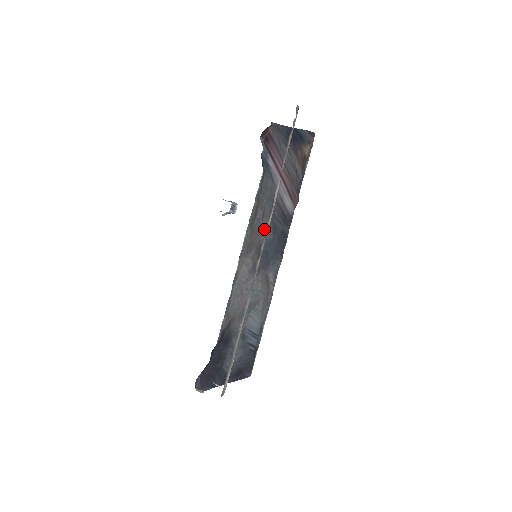
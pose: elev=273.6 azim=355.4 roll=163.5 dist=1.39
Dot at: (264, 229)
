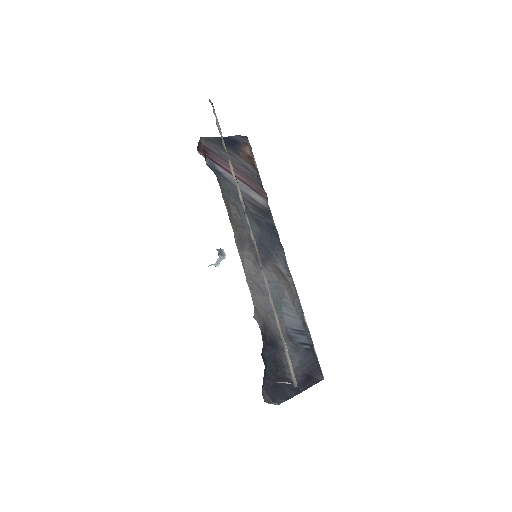
Dot at: occluded
